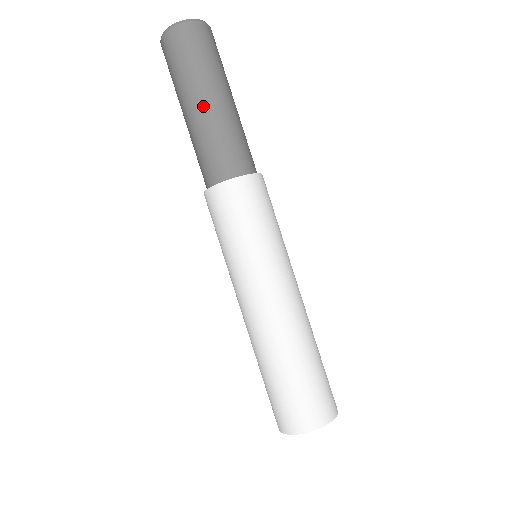
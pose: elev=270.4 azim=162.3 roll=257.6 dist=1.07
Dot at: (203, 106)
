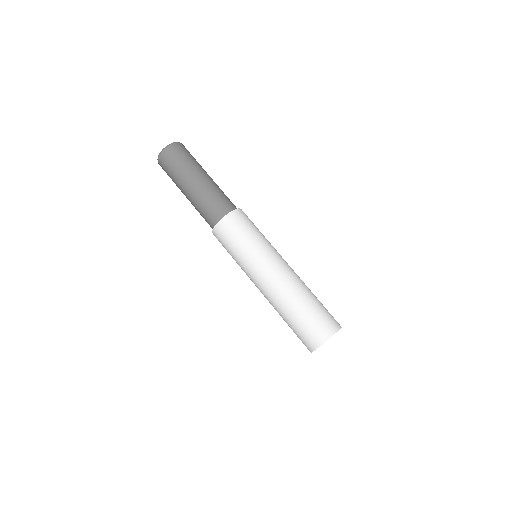
Dot at: (191, 187)
